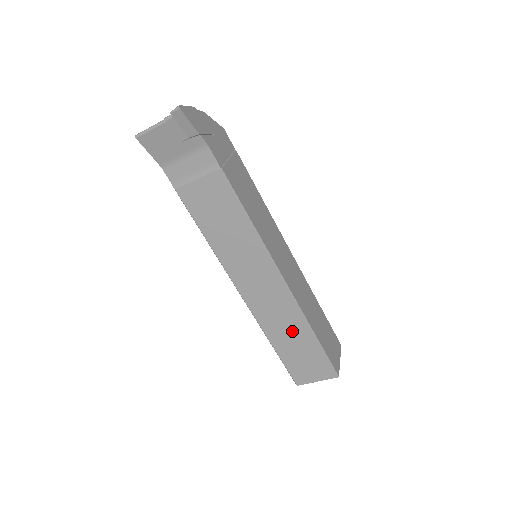
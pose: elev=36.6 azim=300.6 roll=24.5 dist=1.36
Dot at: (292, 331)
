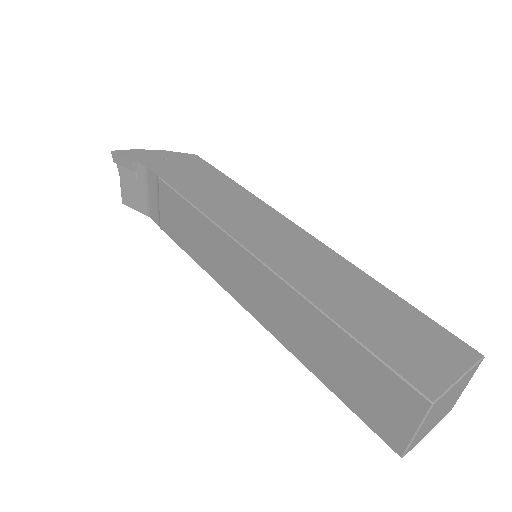
Dot at: (314, 335)
